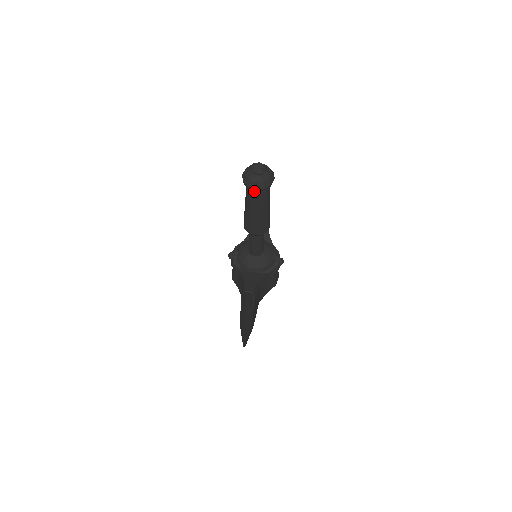
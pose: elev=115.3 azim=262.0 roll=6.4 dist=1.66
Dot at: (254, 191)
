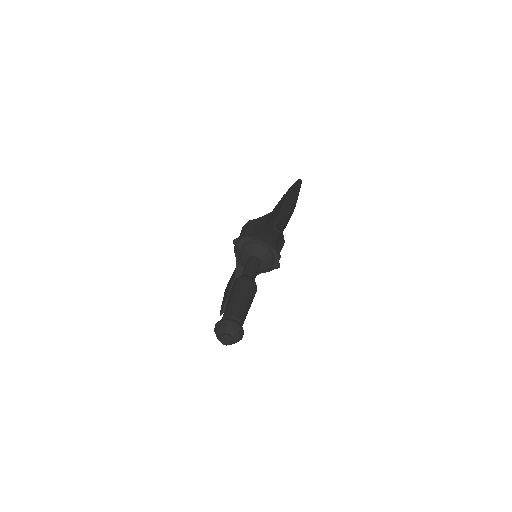
Dot at: occluded
